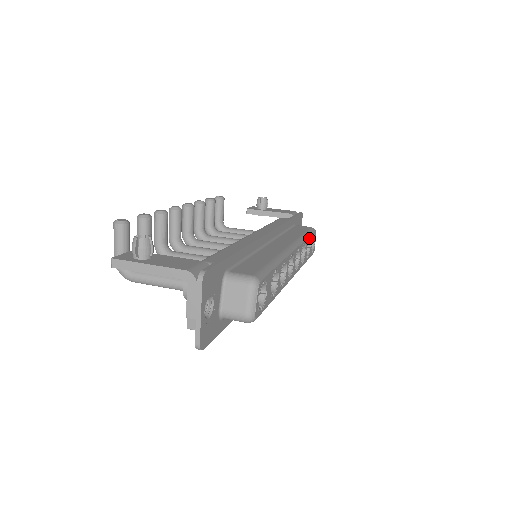
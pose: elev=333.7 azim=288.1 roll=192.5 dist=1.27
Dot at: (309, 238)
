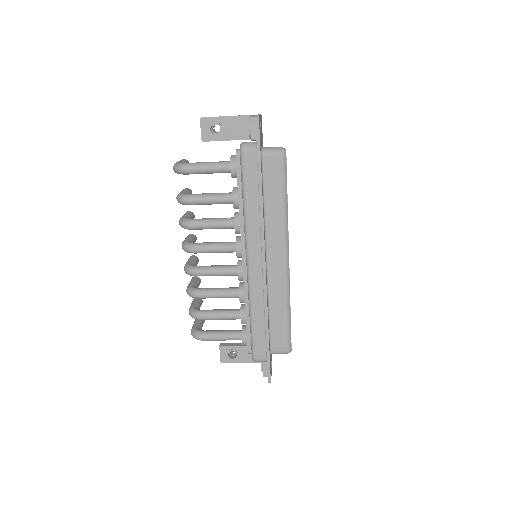
Dot at: occluded
